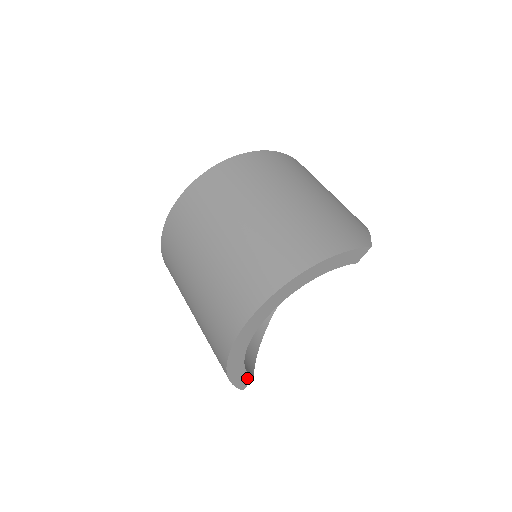
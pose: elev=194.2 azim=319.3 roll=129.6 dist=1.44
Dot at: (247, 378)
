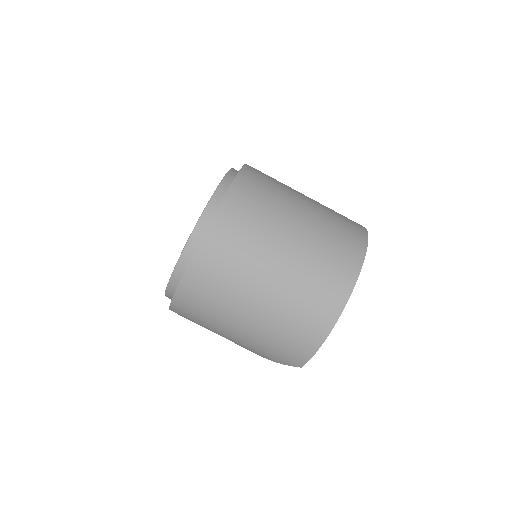
Dot at: occluded
